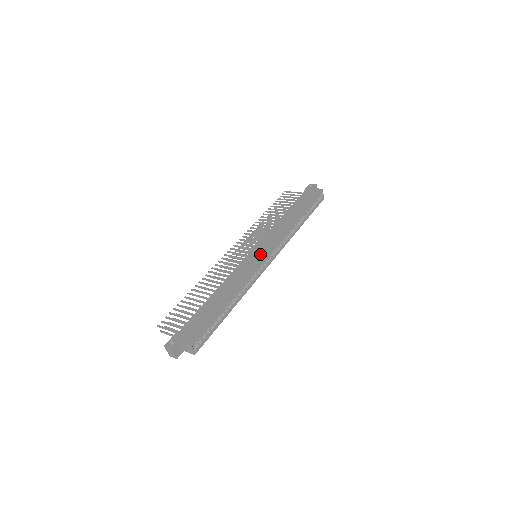
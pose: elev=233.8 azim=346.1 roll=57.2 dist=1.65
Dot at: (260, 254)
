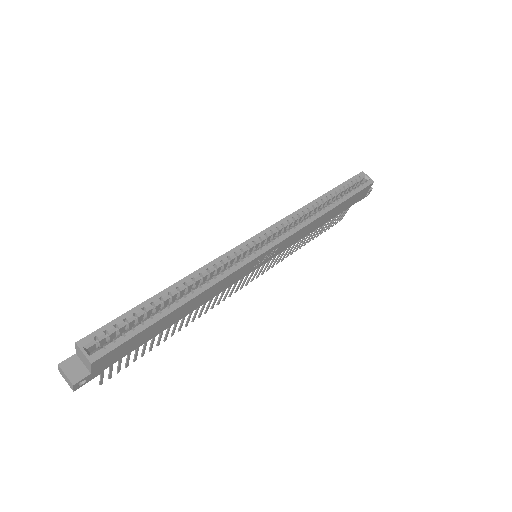
Dot at: occluded
